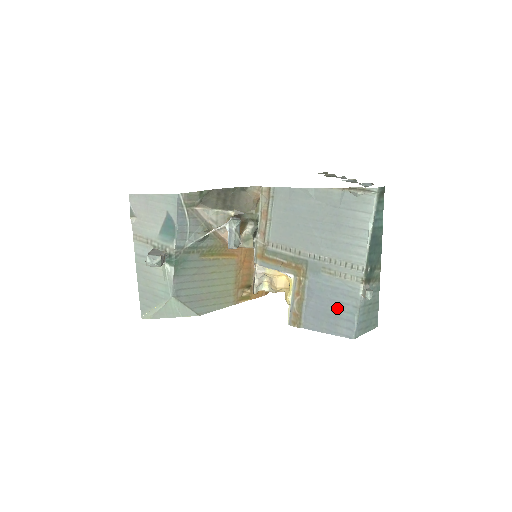
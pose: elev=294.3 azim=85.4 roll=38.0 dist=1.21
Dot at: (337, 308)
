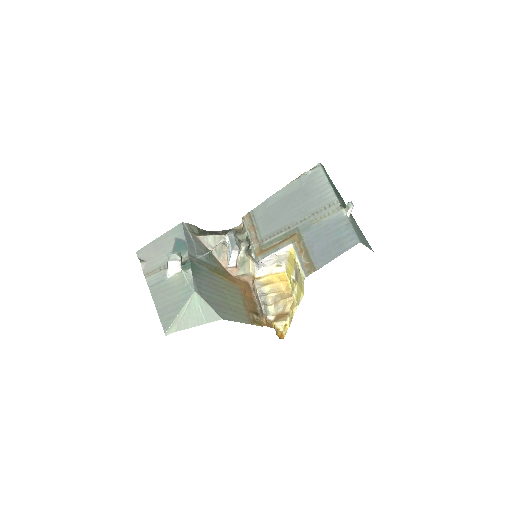
Dot at: (335, 235)
